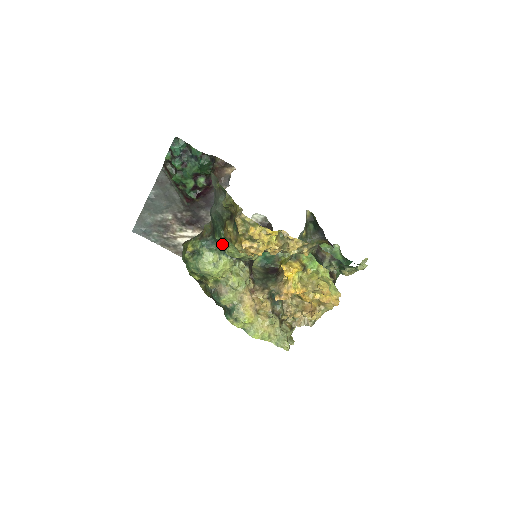
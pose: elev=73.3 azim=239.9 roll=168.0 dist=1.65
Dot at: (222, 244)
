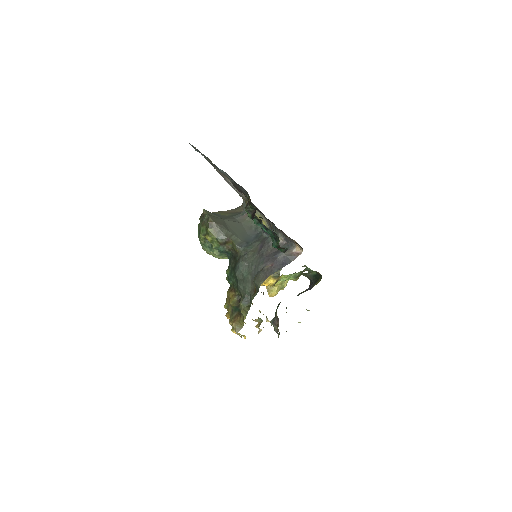
Dot at: occluded
